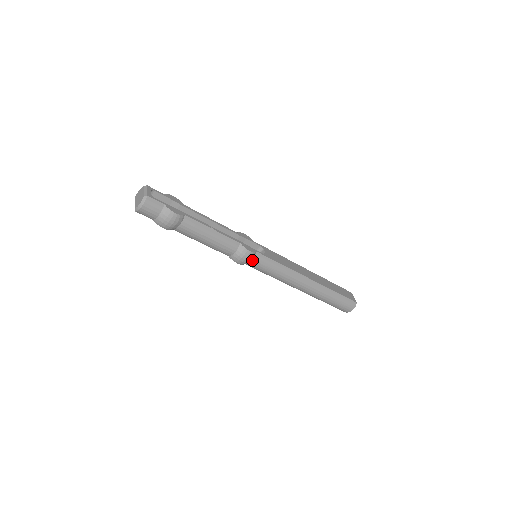
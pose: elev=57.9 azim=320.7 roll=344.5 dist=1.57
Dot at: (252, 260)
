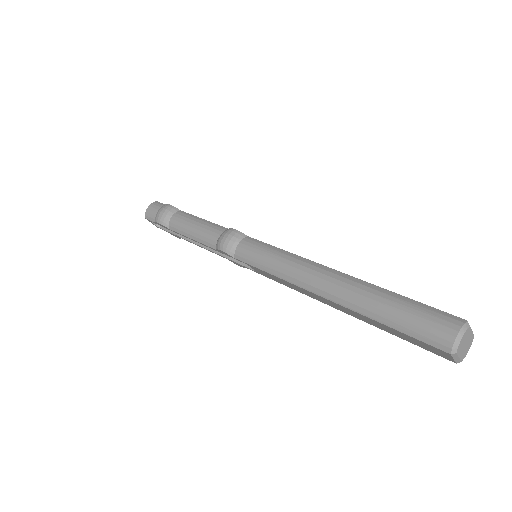
Dot at: (239, 244)
